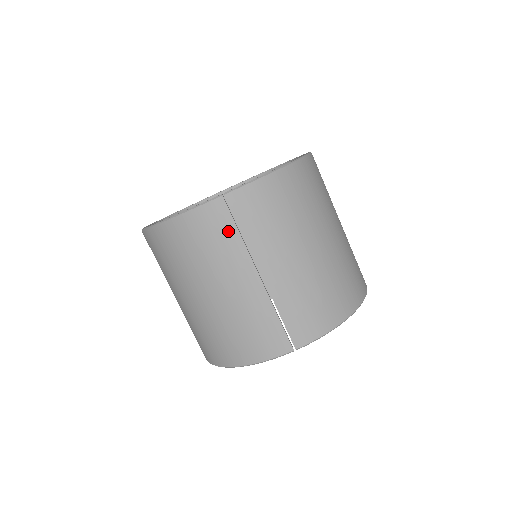
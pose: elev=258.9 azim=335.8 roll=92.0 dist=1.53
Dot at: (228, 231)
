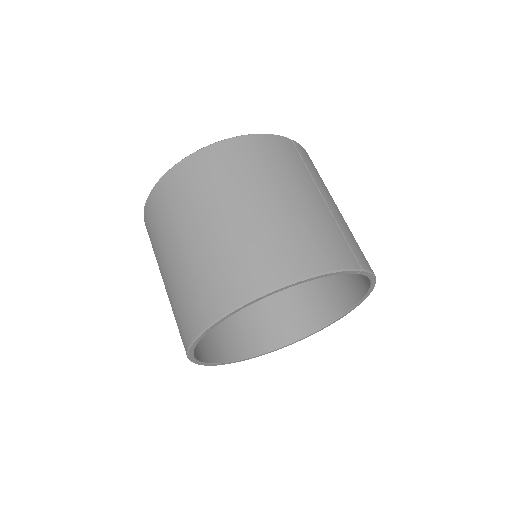
Dot at: (297, 159)
